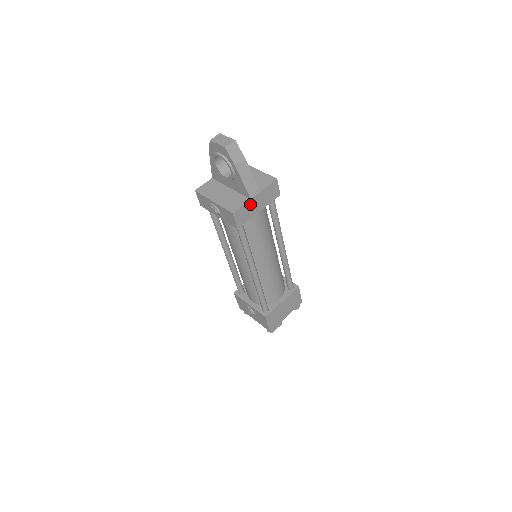
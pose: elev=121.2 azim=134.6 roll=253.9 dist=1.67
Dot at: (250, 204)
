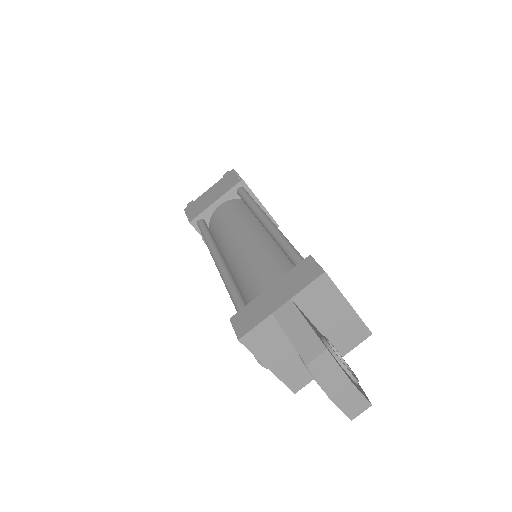
Dot at: occluded
